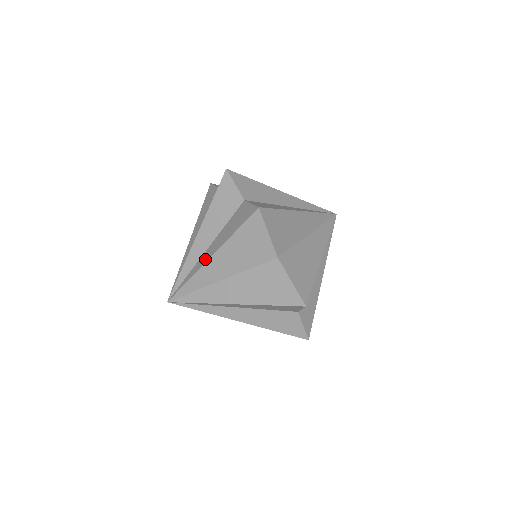
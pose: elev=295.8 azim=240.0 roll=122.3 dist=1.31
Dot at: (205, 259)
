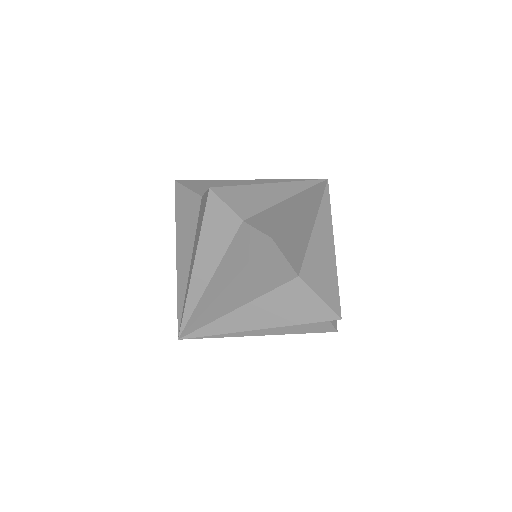
Dot at: (213, 294)
